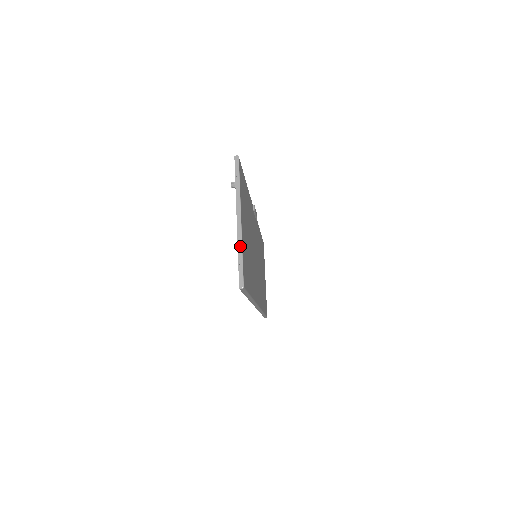
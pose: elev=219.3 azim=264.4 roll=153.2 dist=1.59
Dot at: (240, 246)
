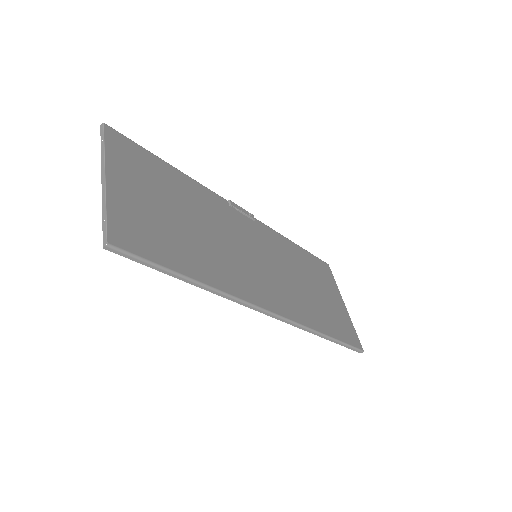
Dot at: (104, 202)
